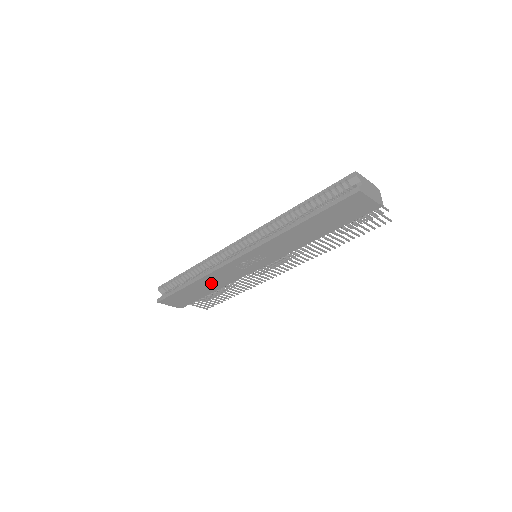
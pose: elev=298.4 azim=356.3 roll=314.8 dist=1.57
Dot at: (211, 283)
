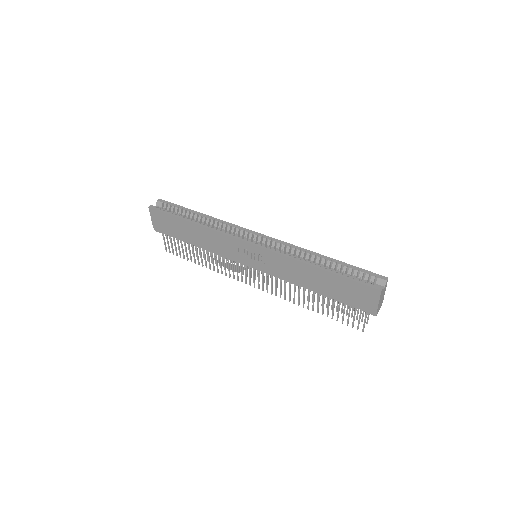
Dot at: (204, 238)
